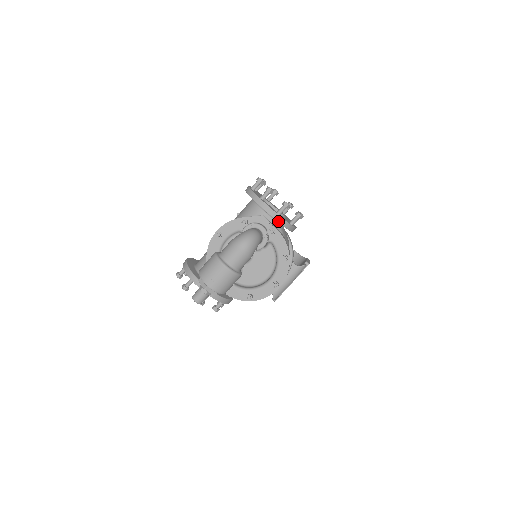
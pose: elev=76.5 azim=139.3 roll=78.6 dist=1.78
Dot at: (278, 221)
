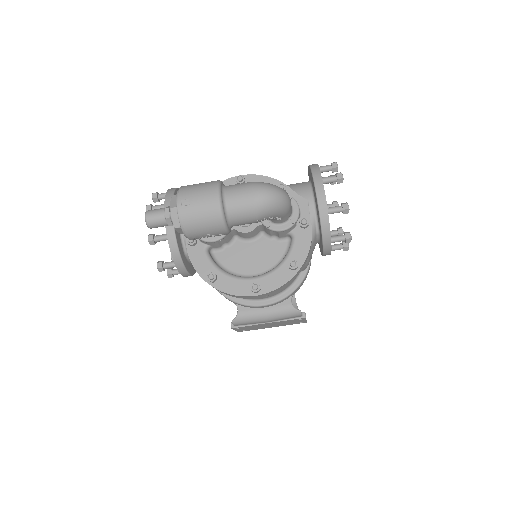
Dot at: (321, 218)
